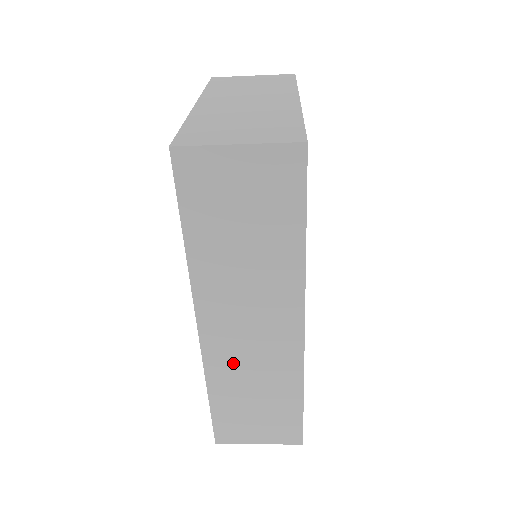
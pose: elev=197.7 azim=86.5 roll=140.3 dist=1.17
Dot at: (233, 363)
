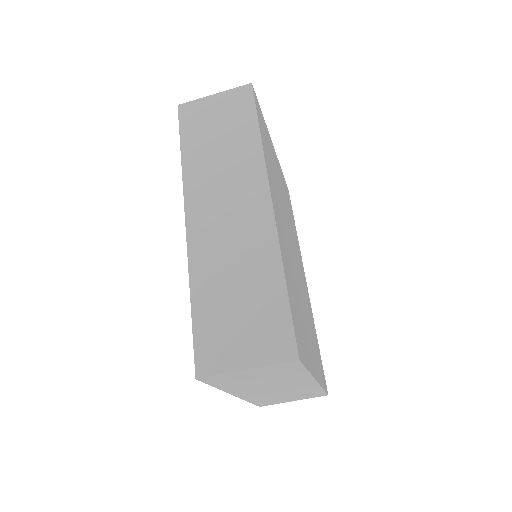
Dot at: (214, 250)
